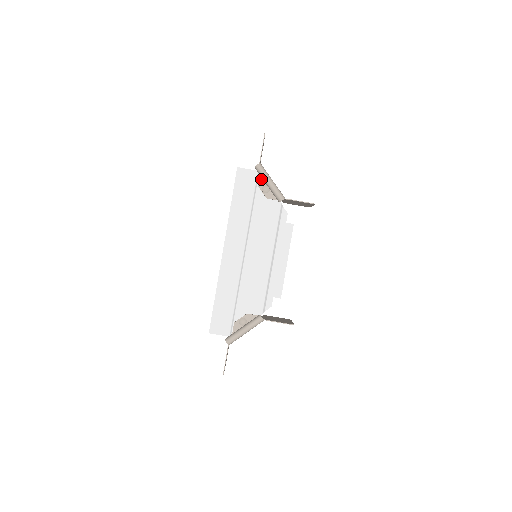
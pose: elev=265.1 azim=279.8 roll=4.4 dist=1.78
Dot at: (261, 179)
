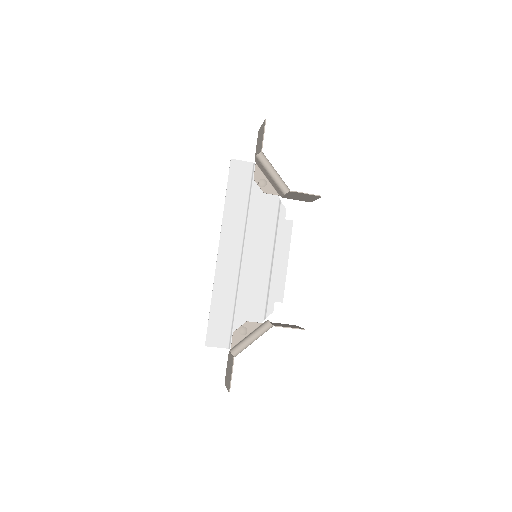
Dot at: (257, 172)
